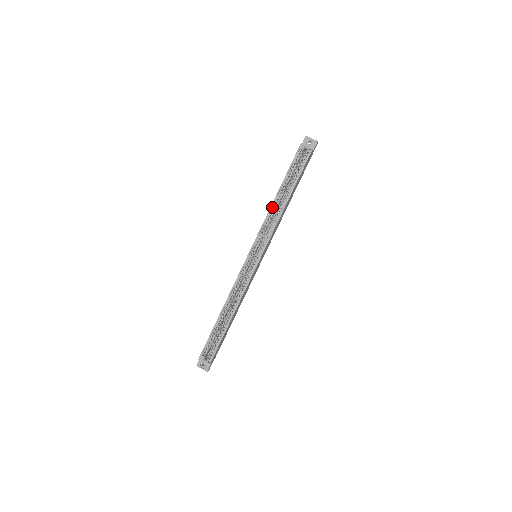
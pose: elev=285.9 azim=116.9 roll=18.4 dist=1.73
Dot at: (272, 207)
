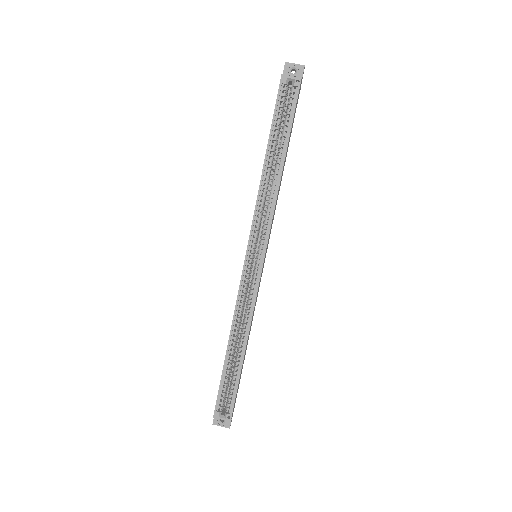
Dot at: (262, 181)
